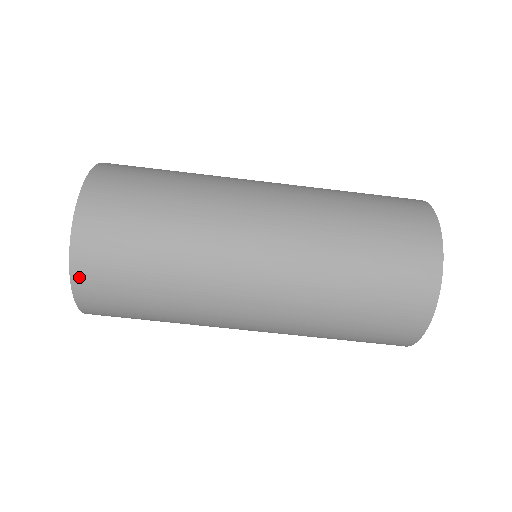
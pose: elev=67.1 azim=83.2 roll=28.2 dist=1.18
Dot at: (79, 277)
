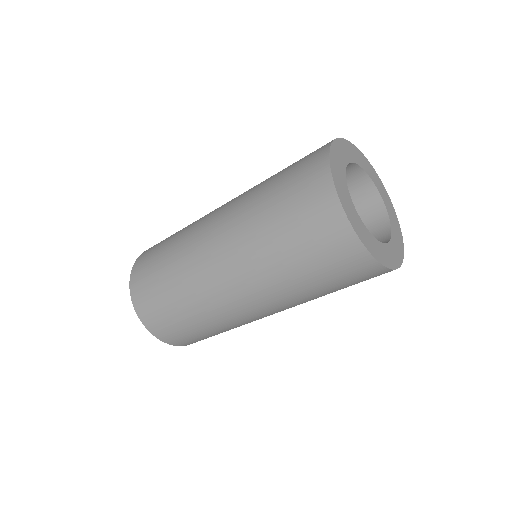
Dot at: occluded
